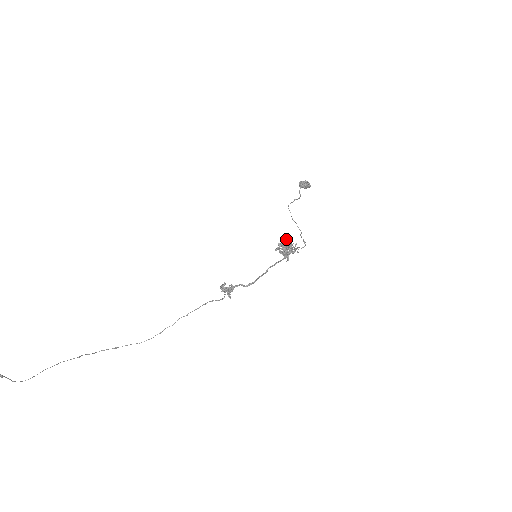
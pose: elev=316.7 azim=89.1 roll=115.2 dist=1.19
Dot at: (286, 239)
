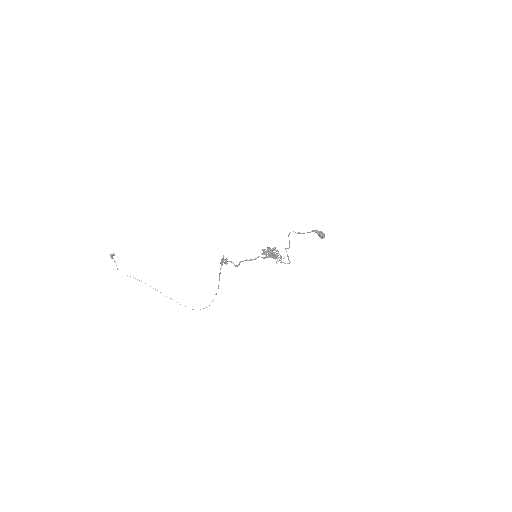
Dot at: (275, 248)
